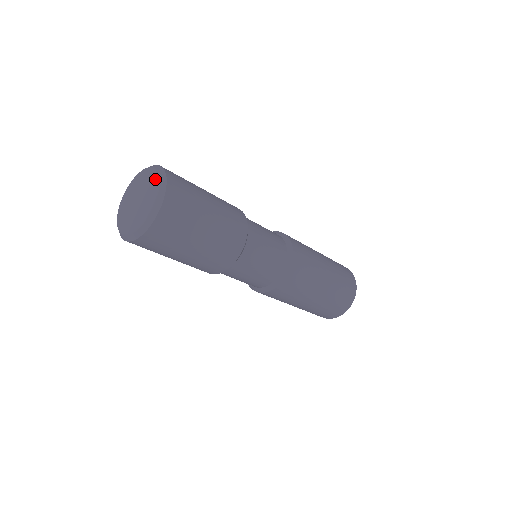
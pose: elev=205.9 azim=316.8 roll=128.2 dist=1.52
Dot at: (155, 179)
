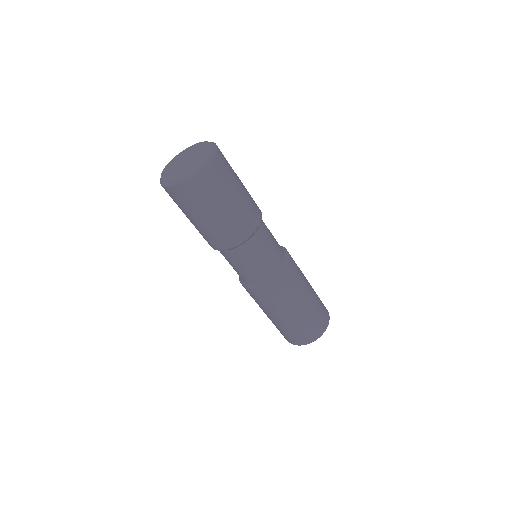
Dot at: (206, 144)
